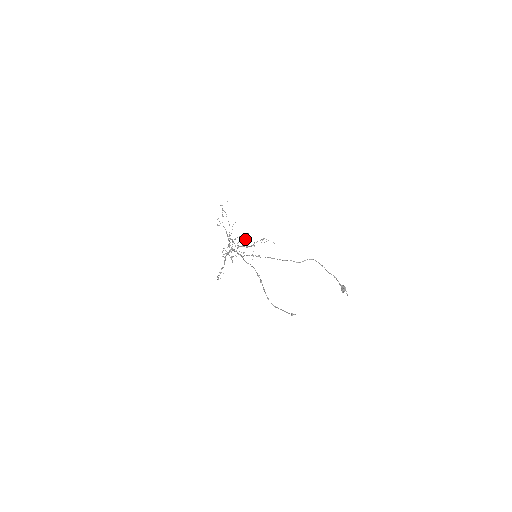
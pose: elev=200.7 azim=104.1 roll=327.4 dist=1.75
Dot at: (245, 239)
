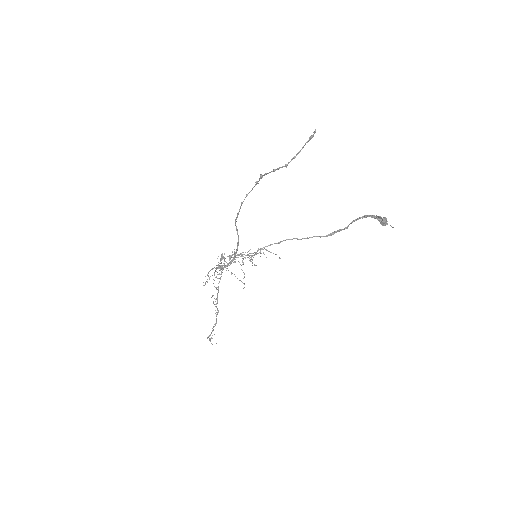
Dot at: occluded
